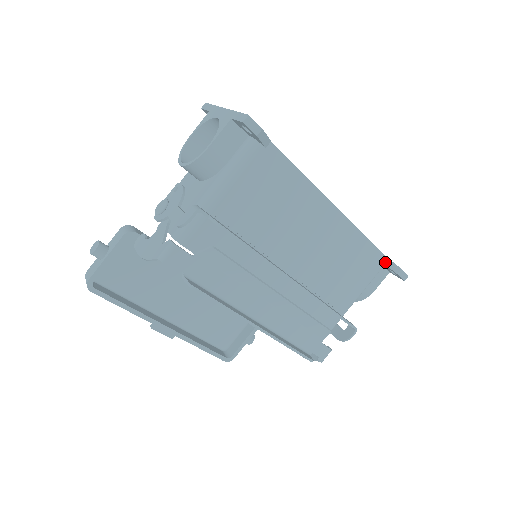
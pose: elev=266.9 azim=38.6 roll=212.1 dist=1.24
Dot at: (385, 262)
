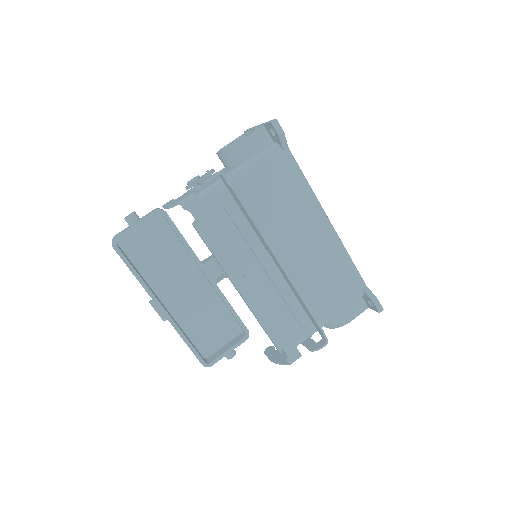
Dot at: (365, 290)
